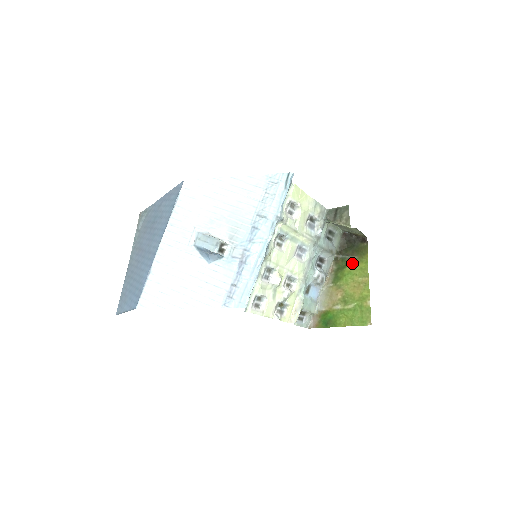
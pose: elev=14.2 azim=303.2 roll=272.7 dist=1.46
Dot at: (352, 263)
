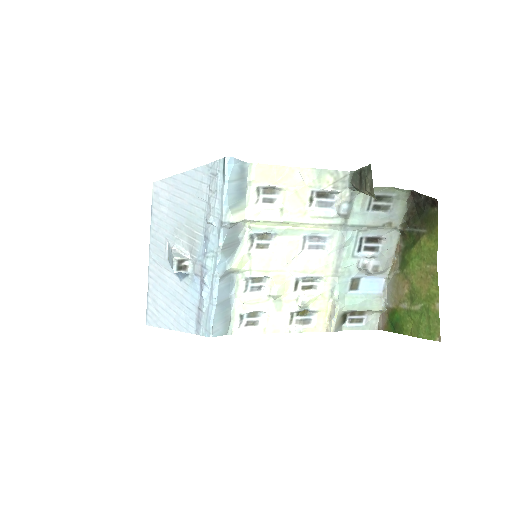
Dot at: (419, 240)
